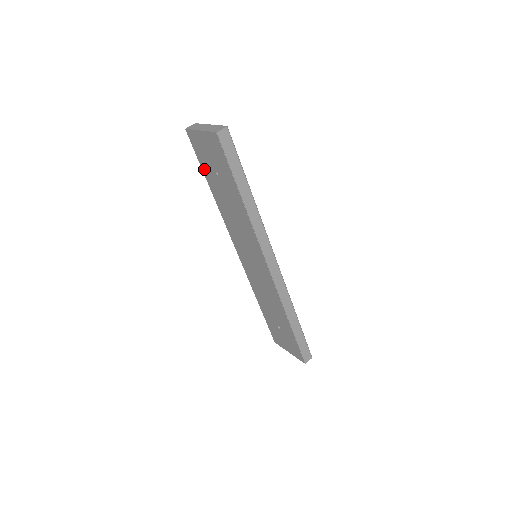
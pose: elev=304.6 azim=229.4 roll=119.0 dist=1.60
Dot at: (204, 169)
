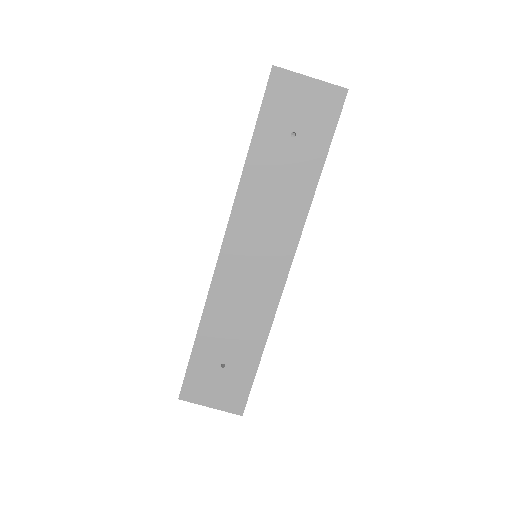
Dot at: (263, 123)
